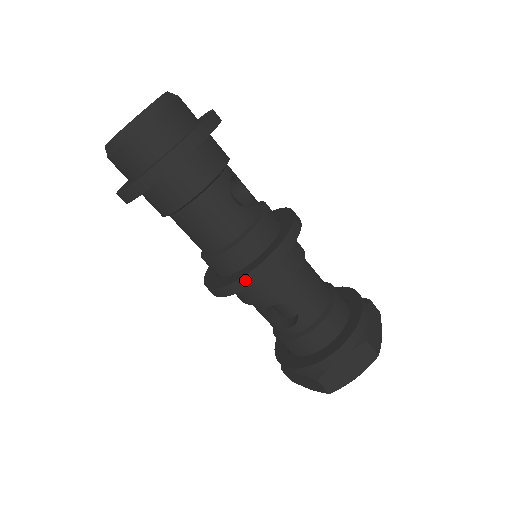
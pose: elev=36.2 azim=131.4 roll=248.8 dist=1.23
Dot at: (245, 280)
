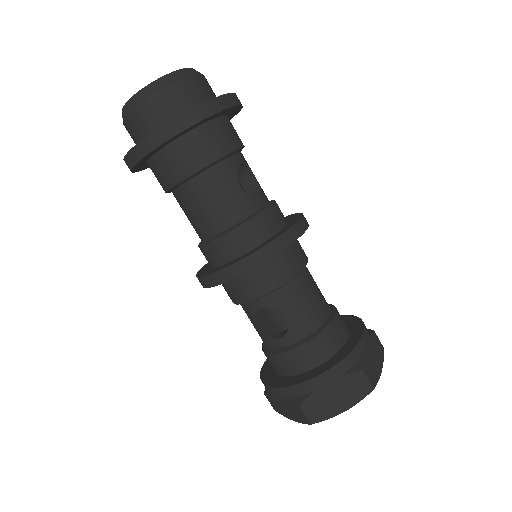
Dot at: (236, 268)
